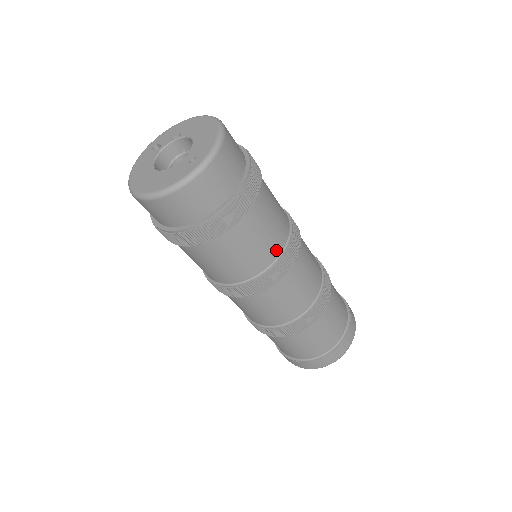
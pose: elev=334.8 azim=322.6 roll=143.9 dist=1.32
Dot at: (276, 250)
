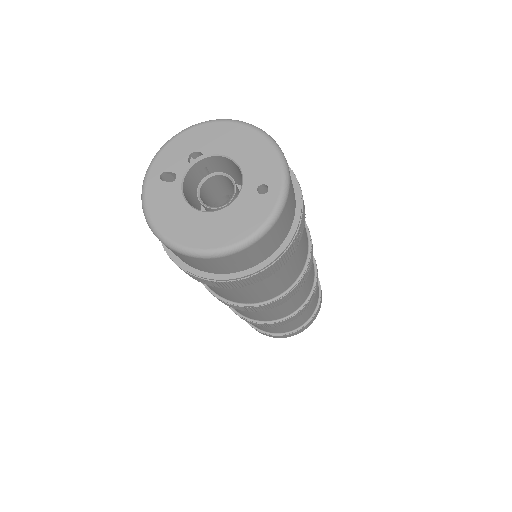
Dot at: (307, 248)
